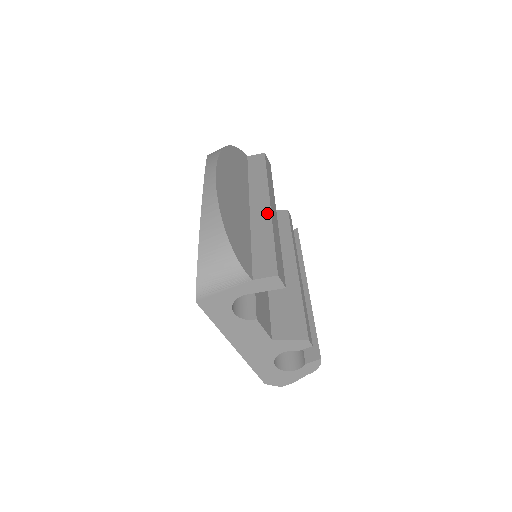
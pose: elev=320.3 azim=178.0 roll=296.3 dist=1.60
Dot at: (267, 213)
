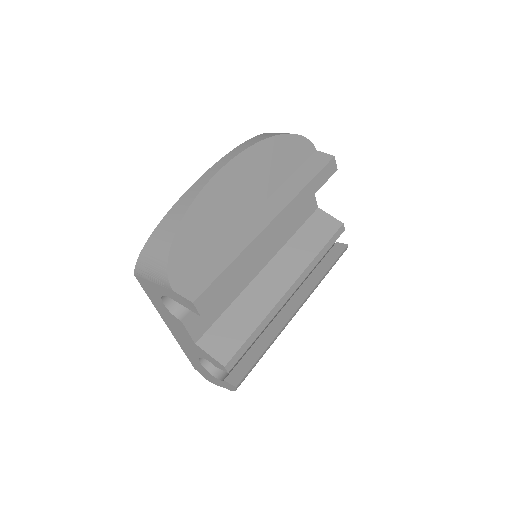
Dot at: (258, 229)
